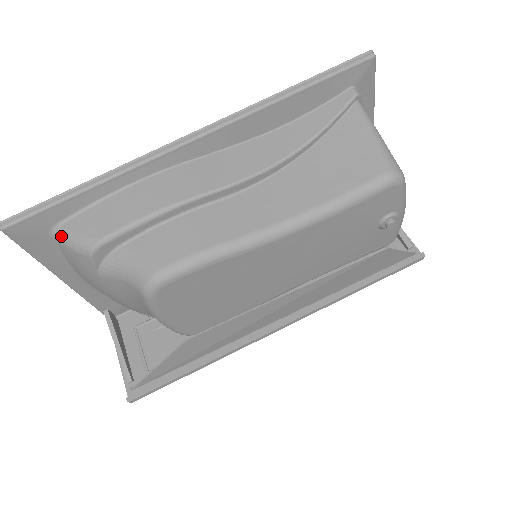
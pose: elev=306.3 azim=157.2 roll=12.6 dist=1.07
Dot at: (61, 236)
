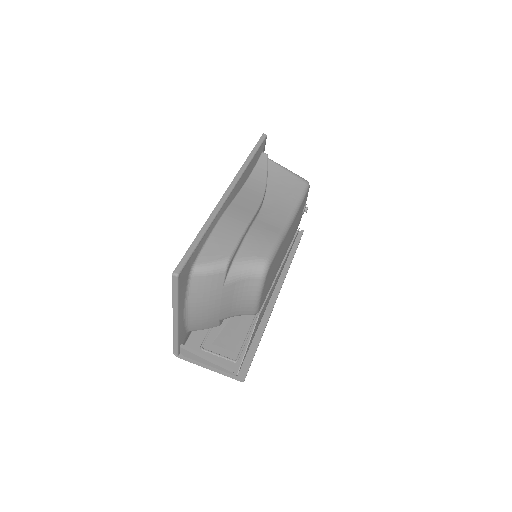
Dot at: (199, 270)
